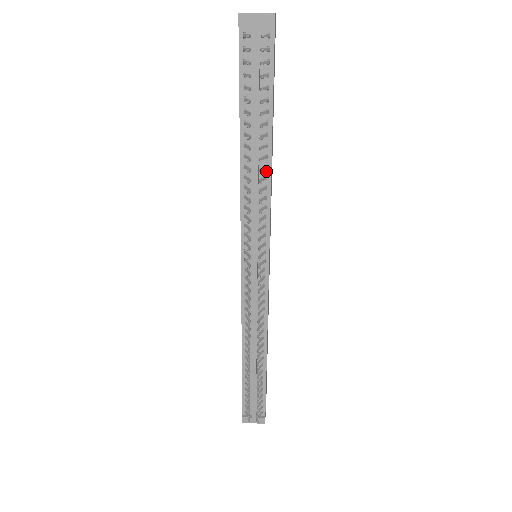
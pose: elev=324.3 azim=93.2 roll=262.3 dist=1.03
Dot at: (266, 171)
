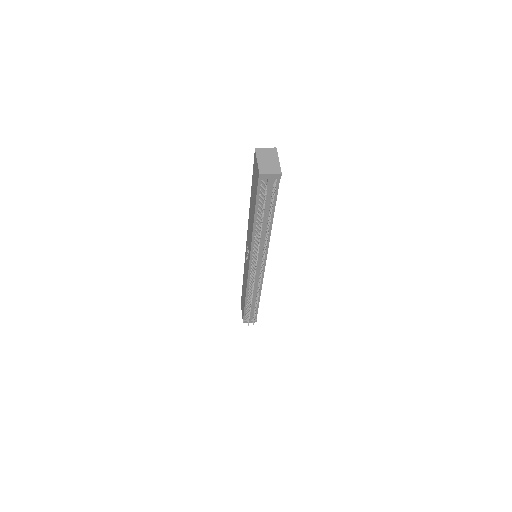
Dot at: occluded
